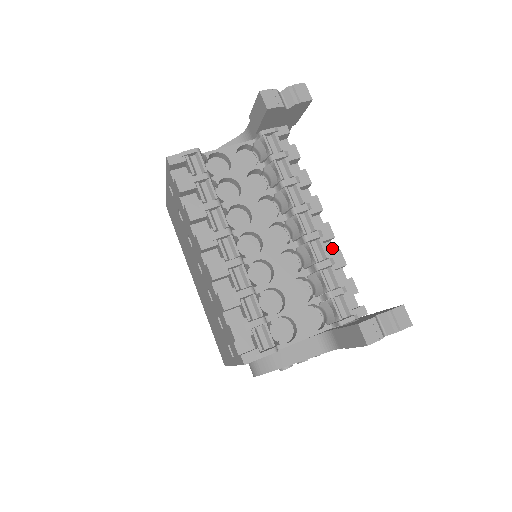
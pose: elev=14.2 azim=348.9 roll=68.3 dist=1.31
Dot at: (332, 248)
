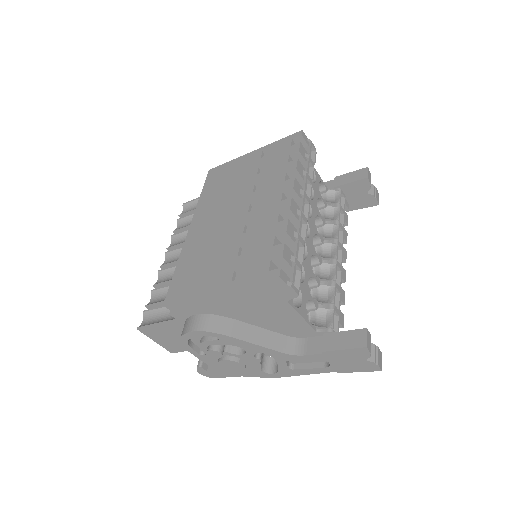
Dot at: occluded
